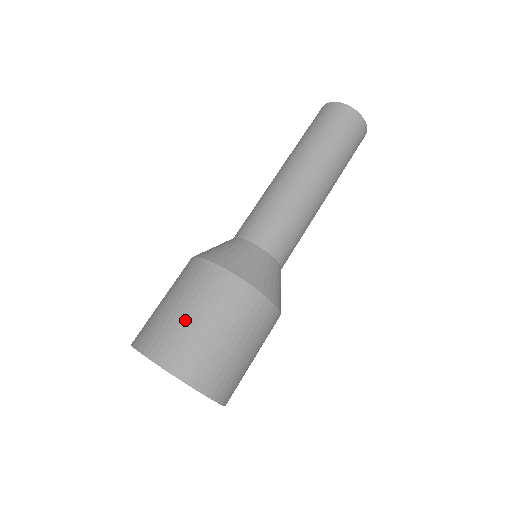
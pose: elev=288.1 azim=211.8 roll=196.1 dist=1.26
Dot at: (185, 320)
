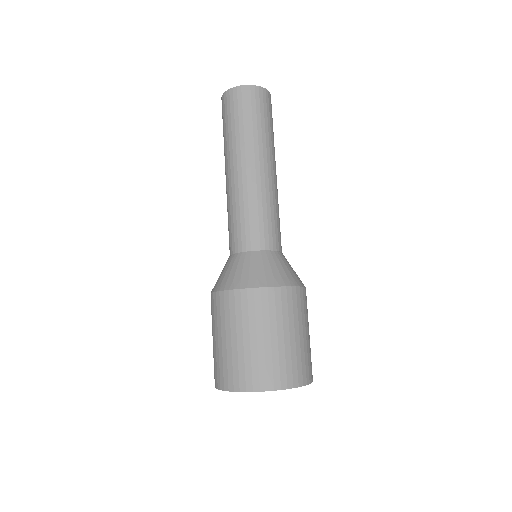
Dot at: (247, 347)
